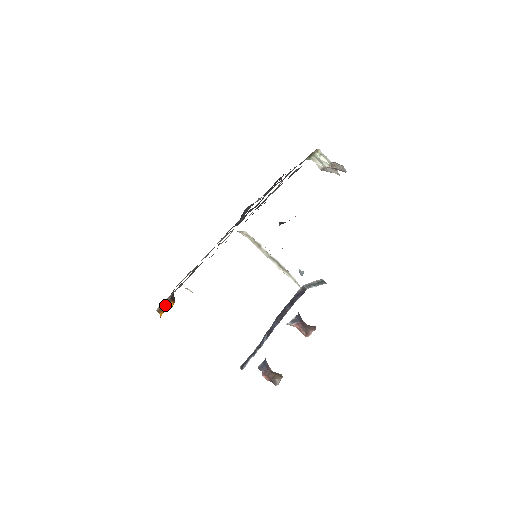
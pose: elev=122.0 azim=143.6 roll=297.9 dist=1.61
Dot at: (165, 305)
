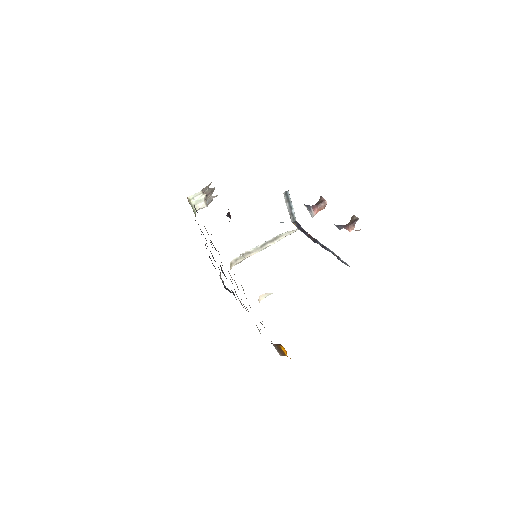
Dot at: (279, 350)
